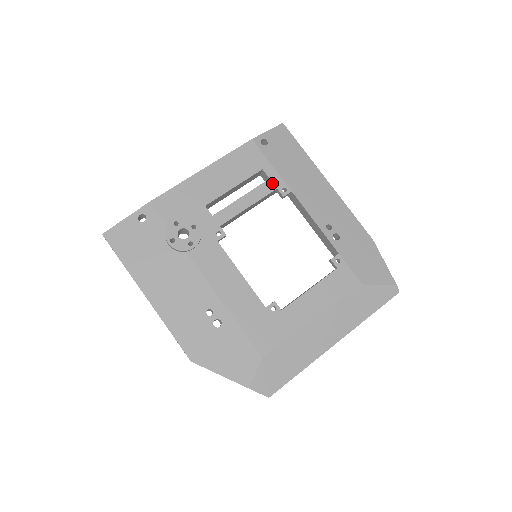
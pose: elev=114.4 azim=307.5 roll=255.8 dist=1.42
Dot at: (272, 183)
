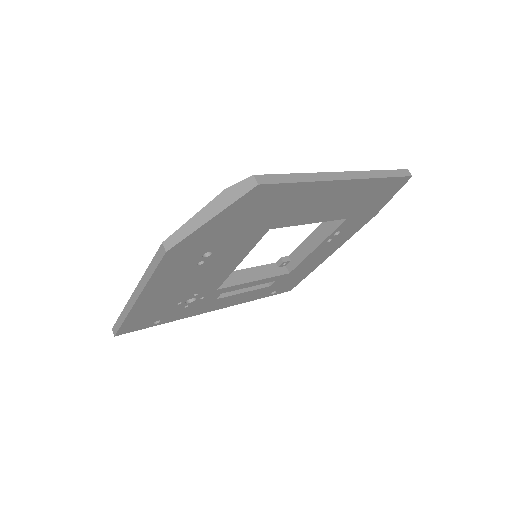
Dot at: occluded
